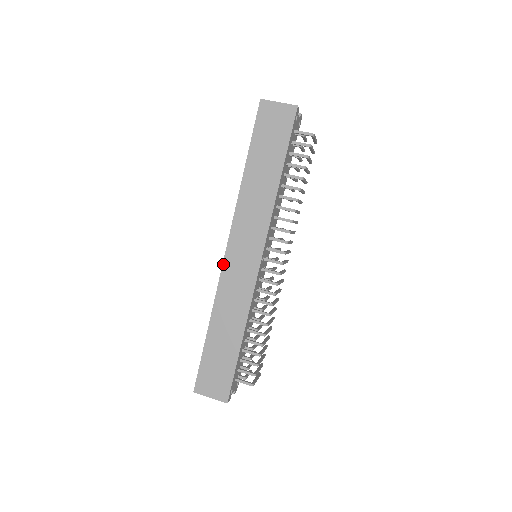
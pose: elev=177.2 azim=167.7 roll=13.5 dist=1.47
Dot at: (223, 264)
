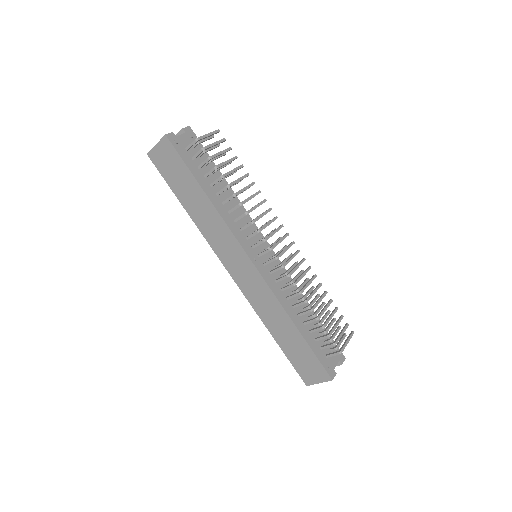
Dot at: (237, 284)
